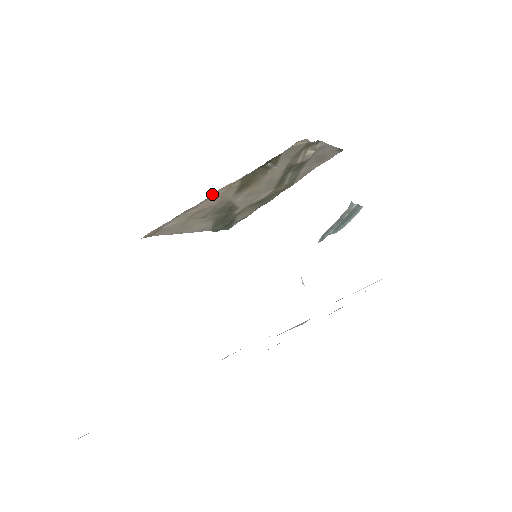
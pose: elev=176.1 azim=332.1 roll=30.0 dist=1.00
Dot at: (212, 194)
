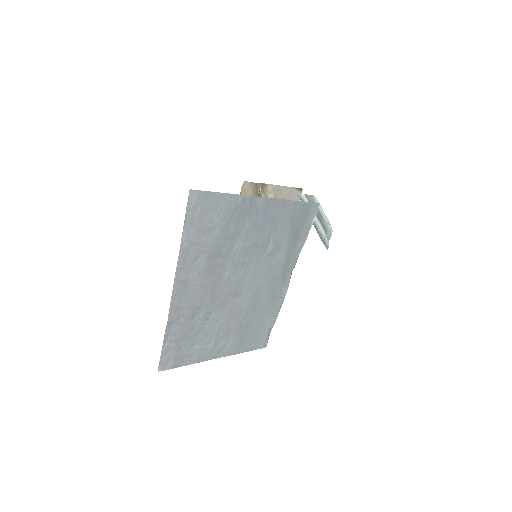
Dot at: occluded
